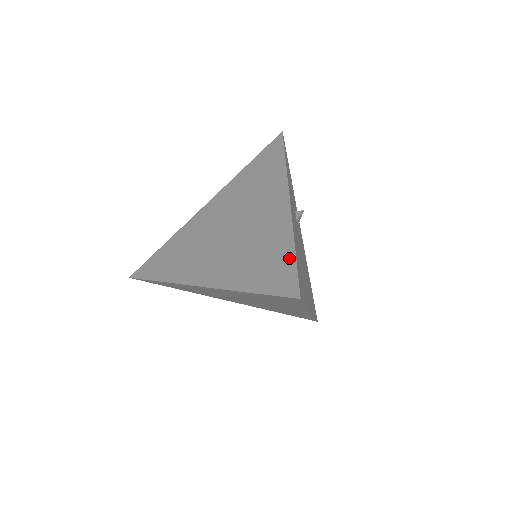
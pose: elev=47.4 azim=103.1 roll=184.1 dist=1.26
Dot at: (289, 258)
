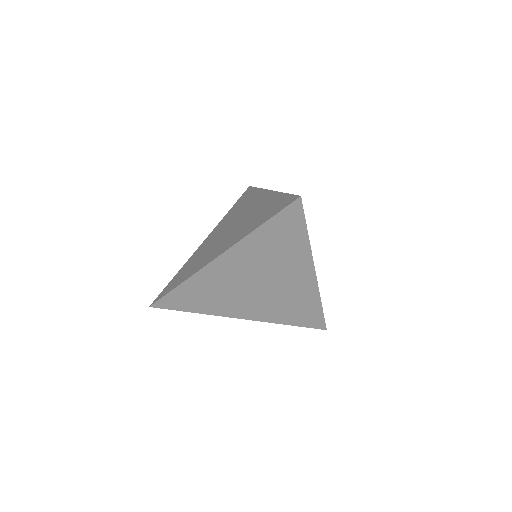
Dot at: (283, 197)
